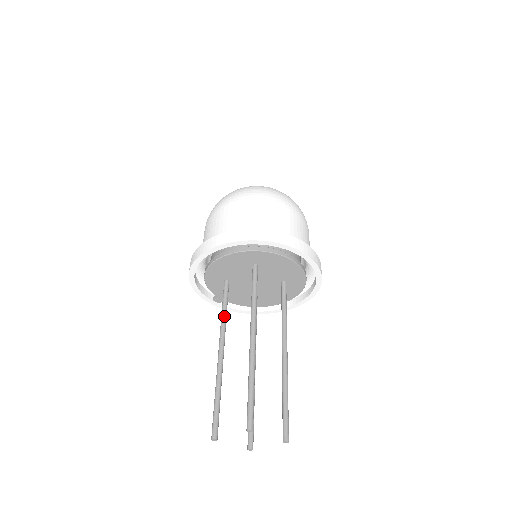
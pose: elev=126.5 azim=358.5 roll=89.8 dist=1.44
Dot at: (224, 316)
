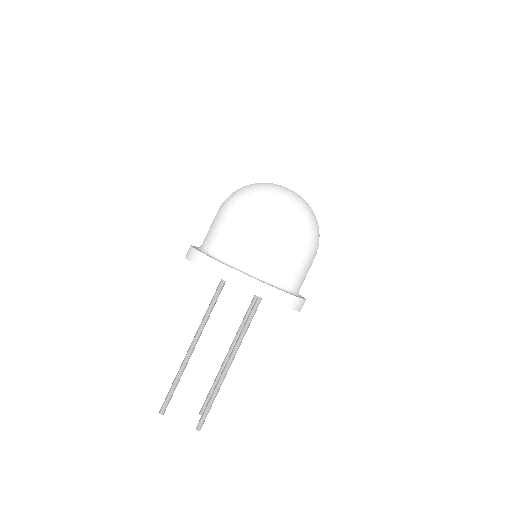
Dot at: occluded
